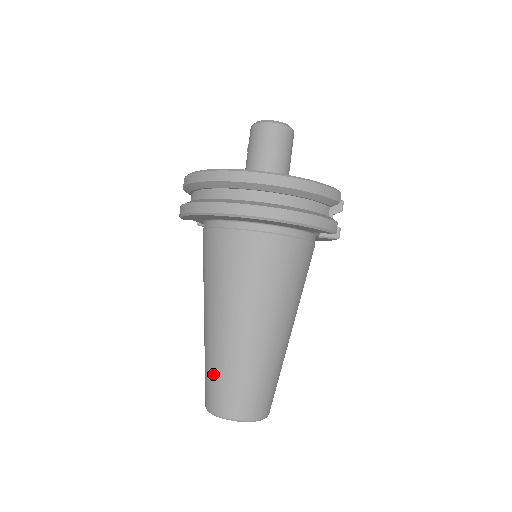
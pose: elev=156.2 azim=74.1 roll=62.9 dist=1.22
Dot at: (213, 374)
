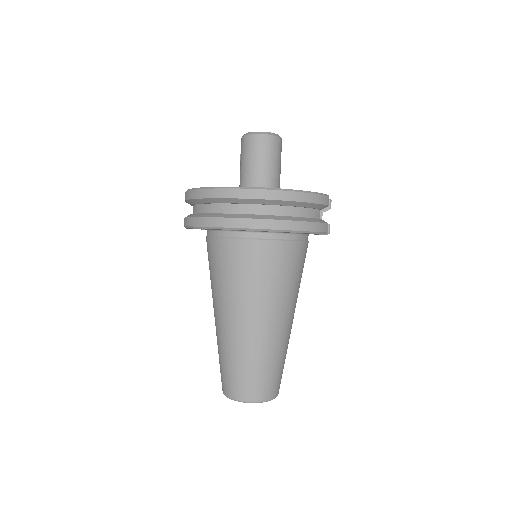
Dot at: (228, 365)
